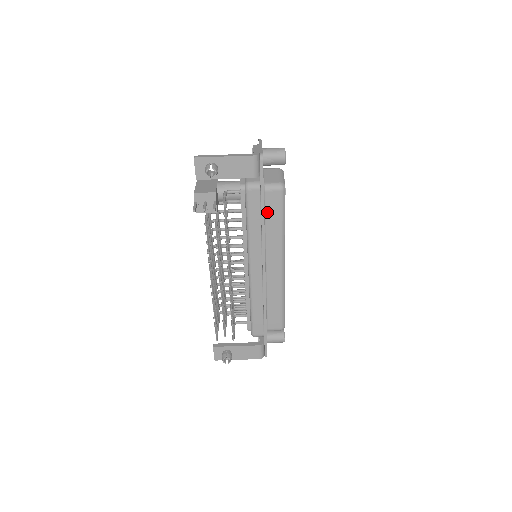
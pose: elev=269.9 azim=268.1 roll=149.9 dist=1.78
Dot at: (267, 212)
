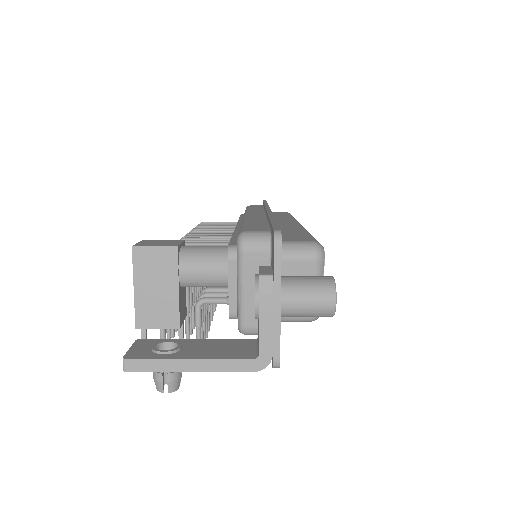
Dot at: occluded
